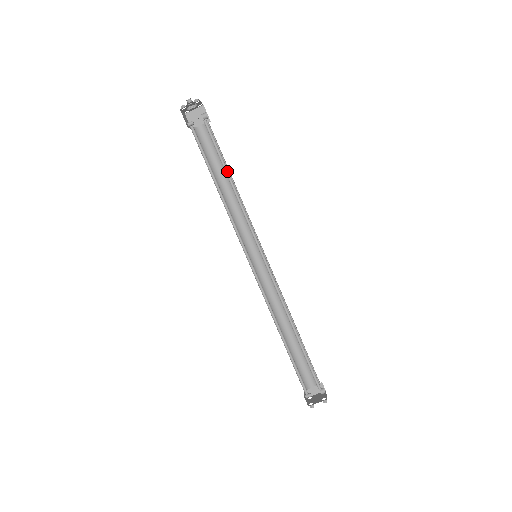
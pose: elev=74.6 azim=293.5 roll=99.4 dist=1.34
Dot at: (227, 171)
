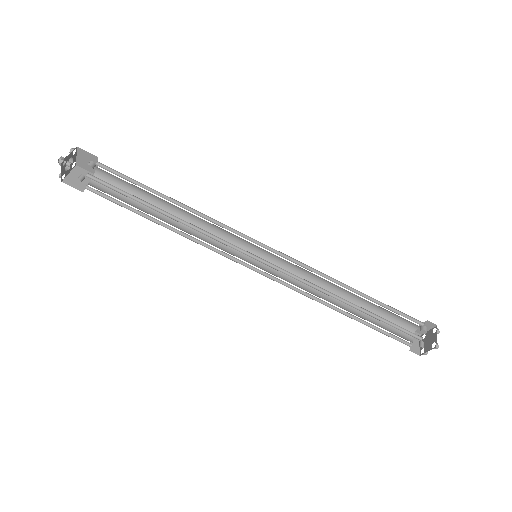
Dot at: (160, 195)
